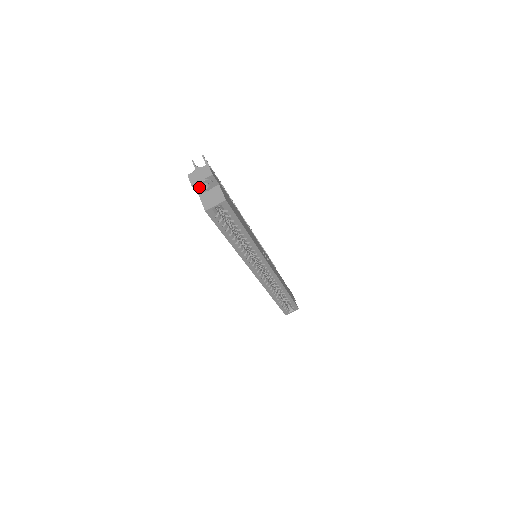
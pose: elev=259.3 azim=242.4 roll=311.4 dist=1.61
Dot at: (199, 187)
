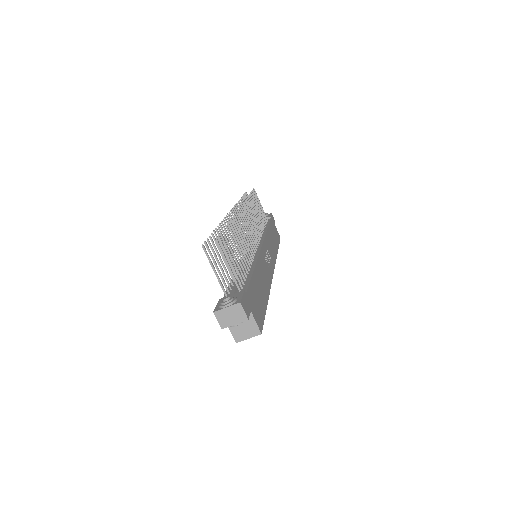
Dot at: (229, 326)
